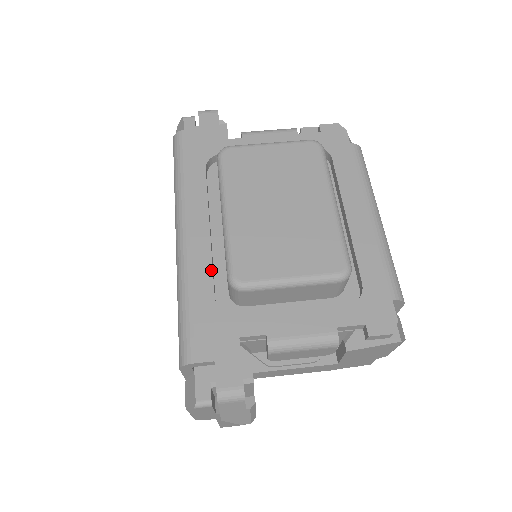
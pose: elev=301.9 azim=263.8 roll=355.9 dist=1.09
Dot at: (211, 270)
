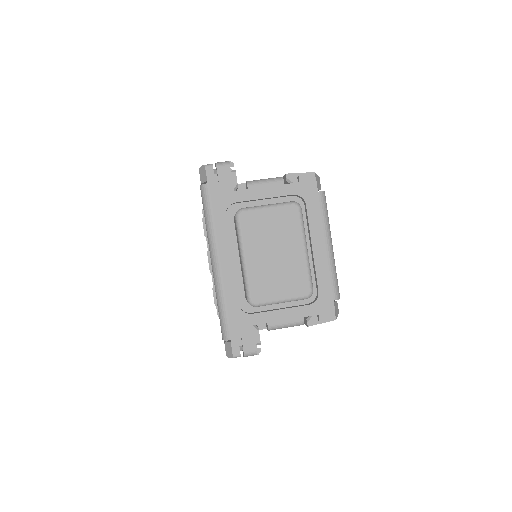
Dot at: (235, 287)
